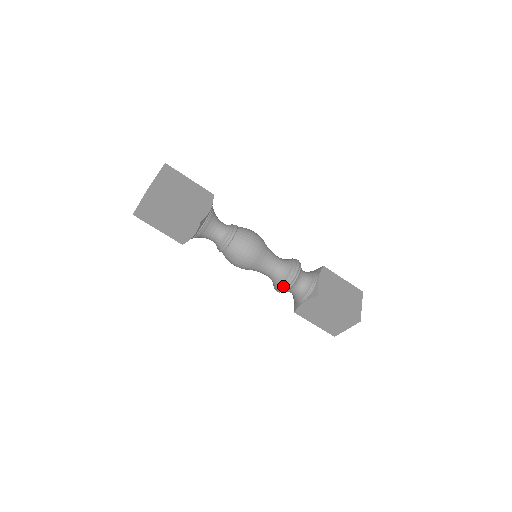
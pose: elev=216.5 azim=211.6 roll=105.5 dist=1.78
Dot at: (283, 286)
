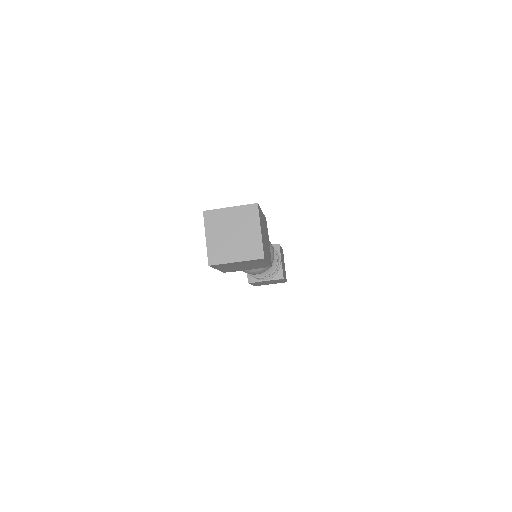
Dot at: (265, 277)
